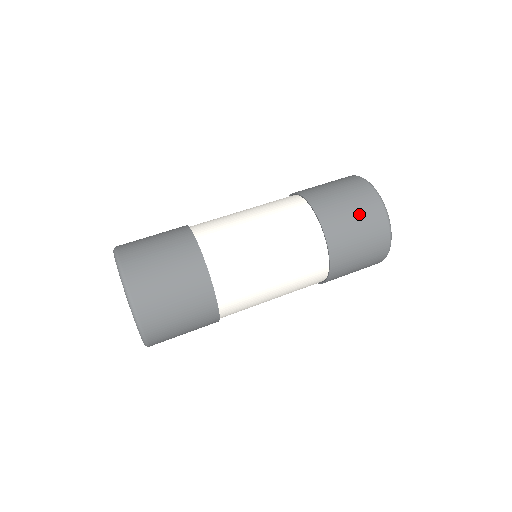
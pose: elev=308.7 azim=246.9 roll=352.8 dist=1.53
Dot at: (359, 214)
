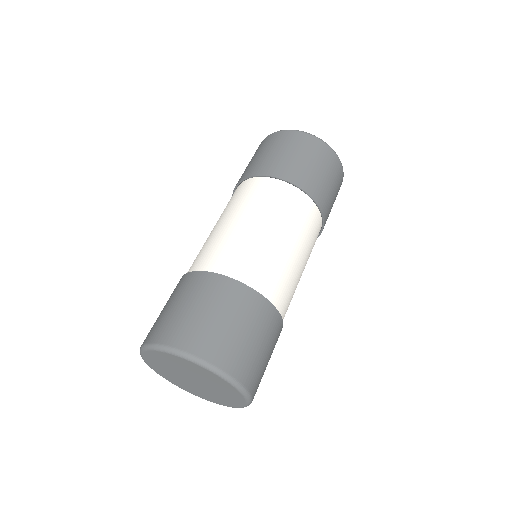
Dot at: (286, 148)
